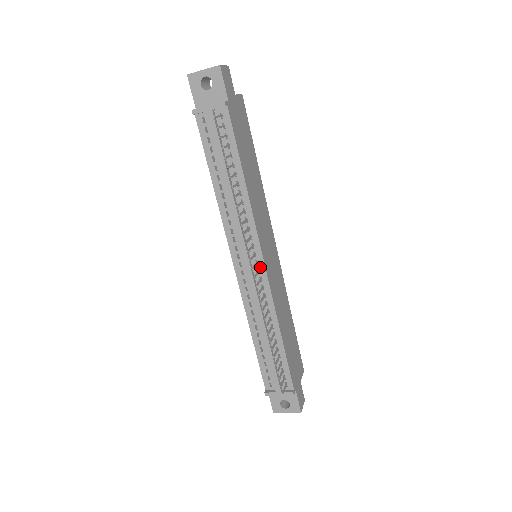
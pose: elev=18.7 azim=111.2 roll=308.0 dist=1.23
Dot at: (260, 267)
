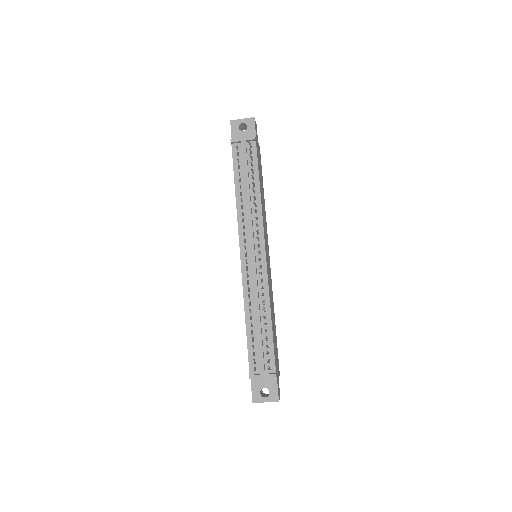
Dot at: (262, 257)
